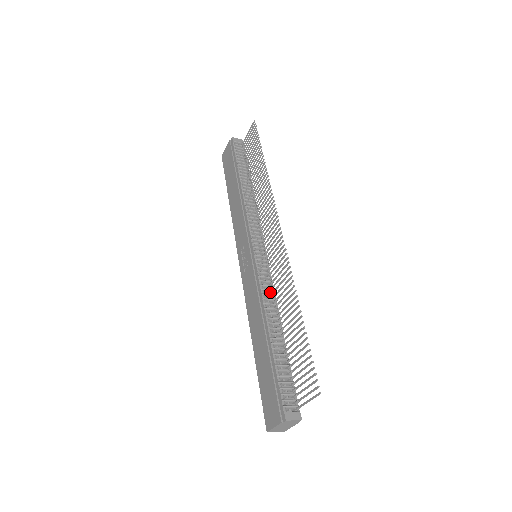
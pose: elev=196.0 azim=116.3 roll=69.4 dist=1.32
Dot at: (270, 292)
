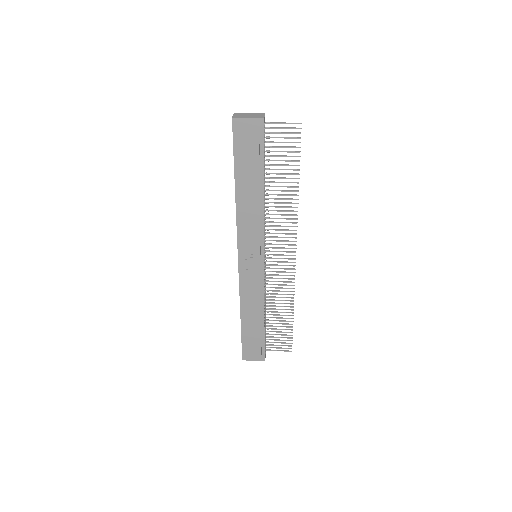
Dot at: occluded
